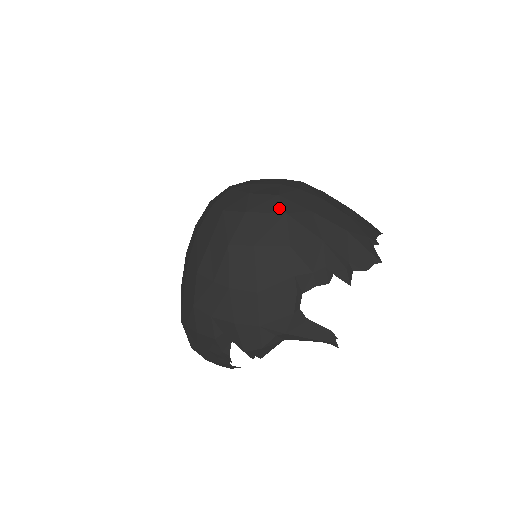
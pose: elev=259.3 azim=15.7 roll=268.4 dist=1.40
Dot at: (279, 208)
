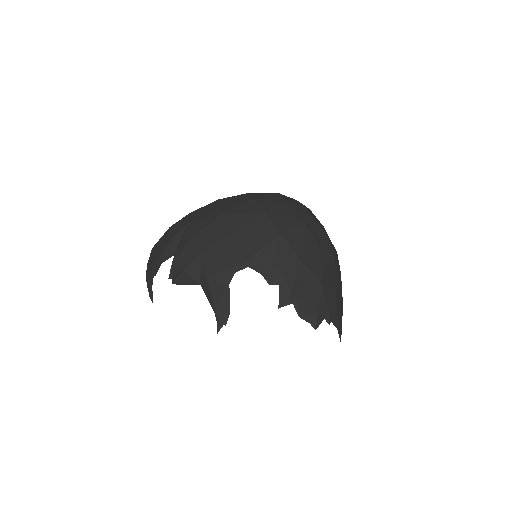
Dot at: (305, 219)
